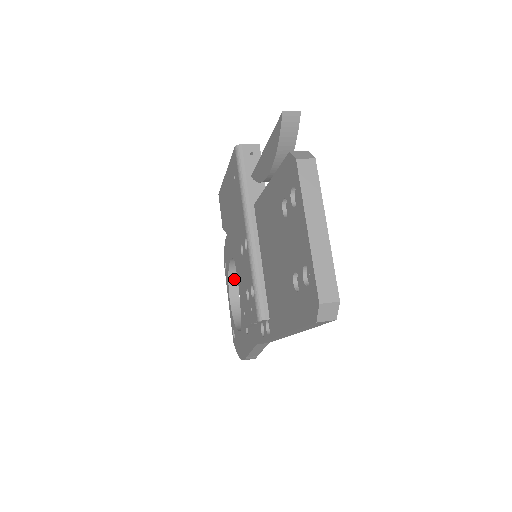
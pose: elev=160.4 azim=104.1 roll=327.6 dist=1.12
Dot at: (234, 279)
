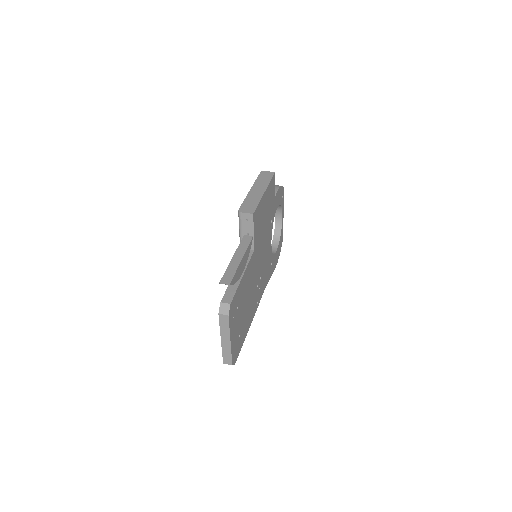
Dot at: (279, 207)
